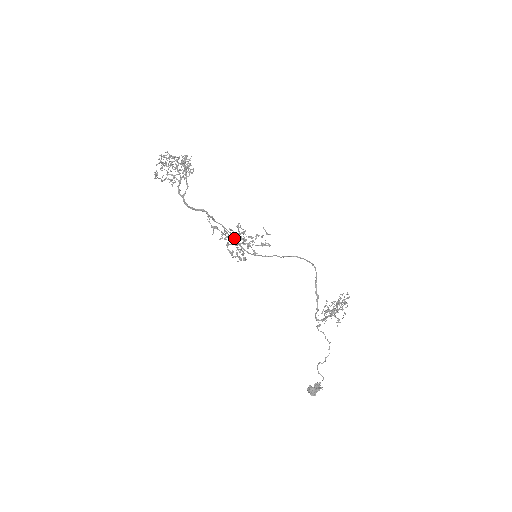
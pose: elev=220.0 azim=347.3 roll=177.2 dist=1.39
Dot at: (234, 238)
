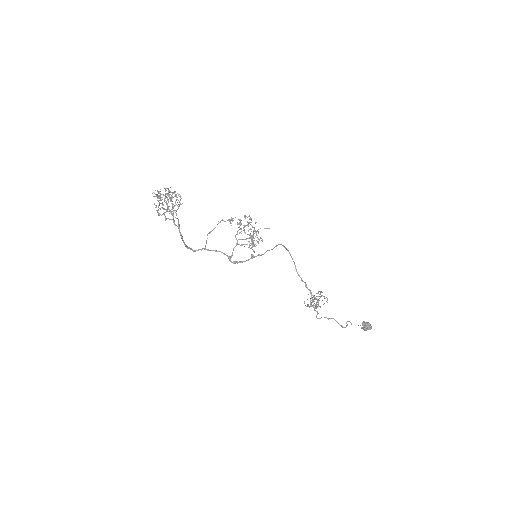
Dot at: (229, 256)
